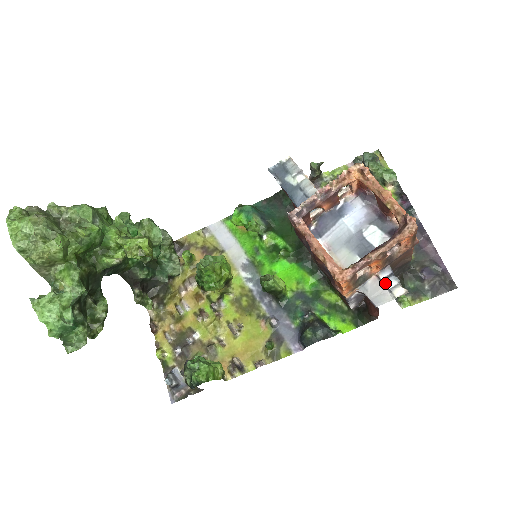
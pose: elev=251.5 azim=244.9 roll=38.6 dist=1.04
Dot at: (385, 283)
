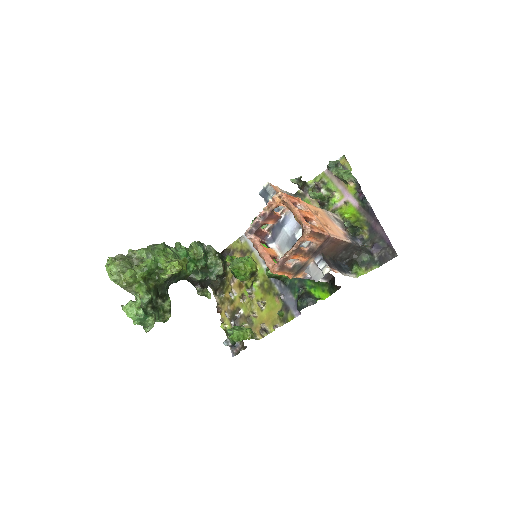
Dot at: (318, 266)
